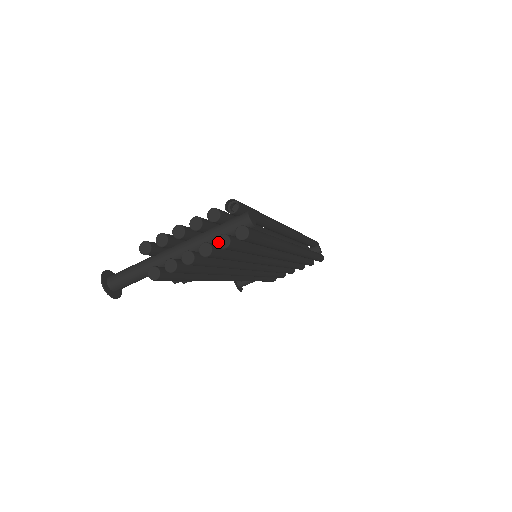
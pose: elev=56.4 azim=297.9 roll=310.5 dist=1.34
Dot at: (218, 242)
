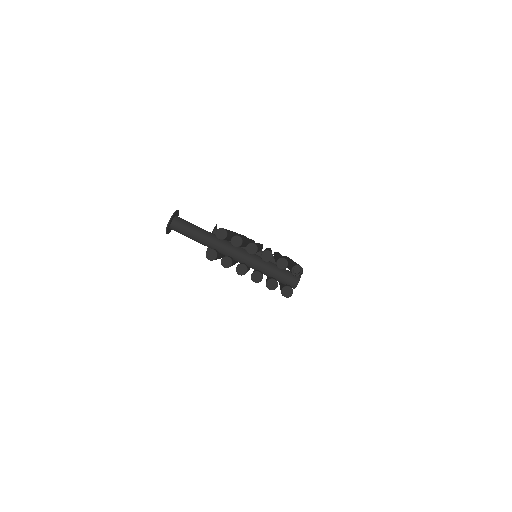
Dot at: (269, 281)
